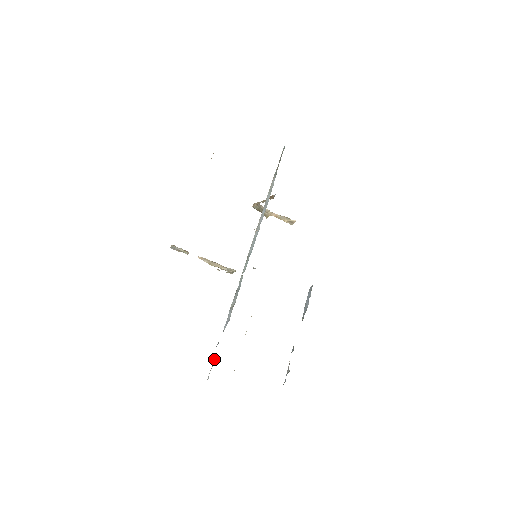
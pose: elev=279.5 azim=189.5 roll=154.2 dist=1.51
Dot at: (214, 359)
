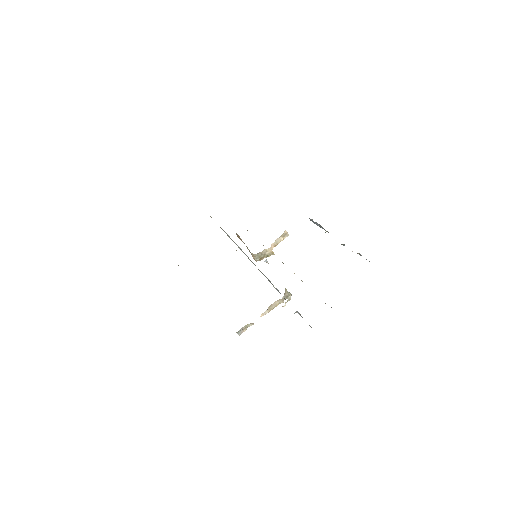
Dot at: occluded
